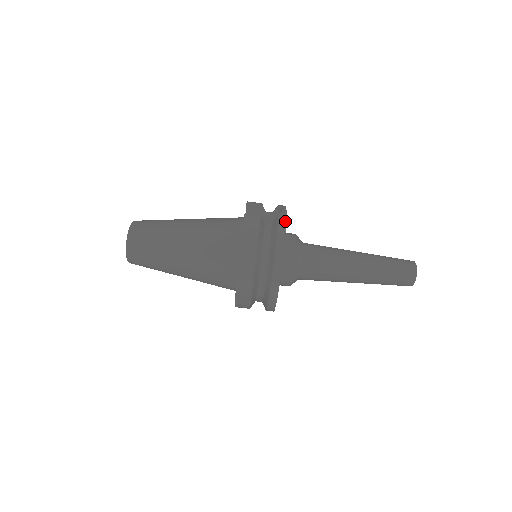
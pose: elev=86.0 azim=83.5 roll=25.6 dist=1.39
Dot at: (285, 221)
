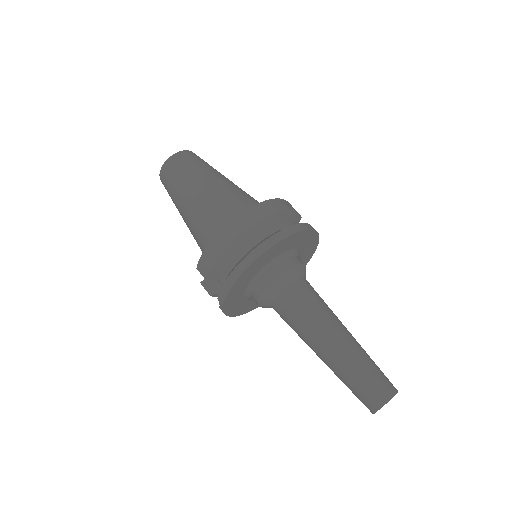
Dot at: (318, 233)
